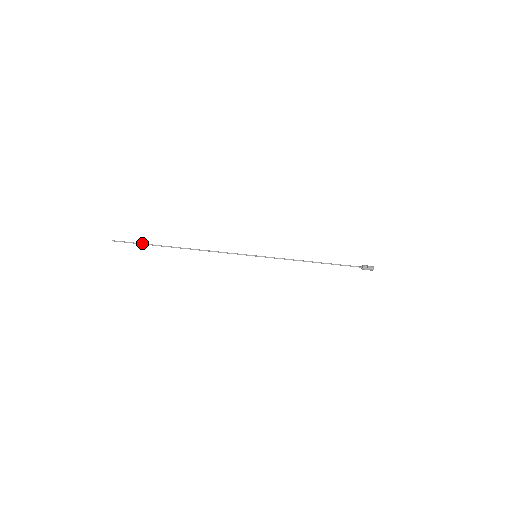
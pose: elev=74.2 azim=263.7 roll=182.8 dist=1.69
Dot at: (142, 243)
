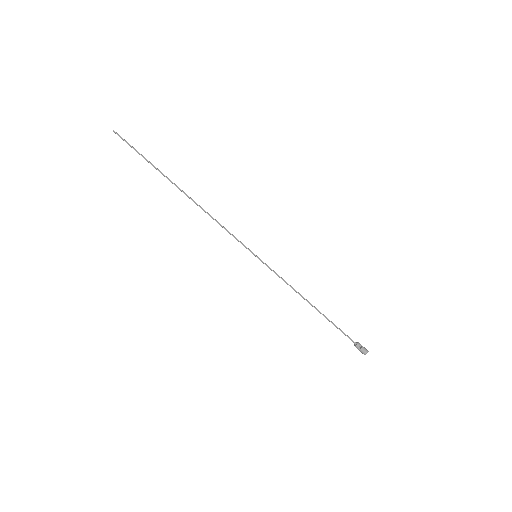
Dot at: occluded
